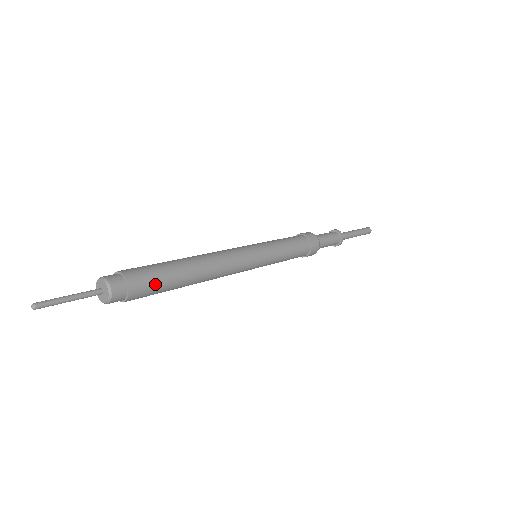
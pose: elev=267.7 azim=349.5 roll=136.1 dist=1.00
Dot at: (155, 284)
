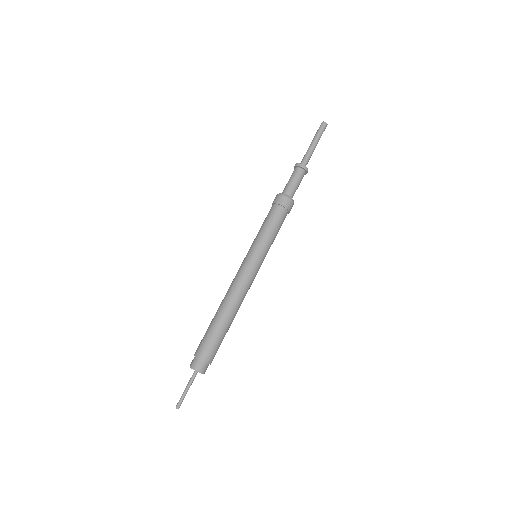
Dot at: (218, 346)
